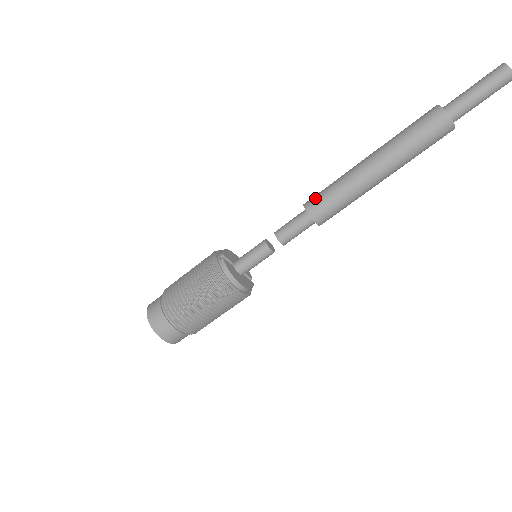
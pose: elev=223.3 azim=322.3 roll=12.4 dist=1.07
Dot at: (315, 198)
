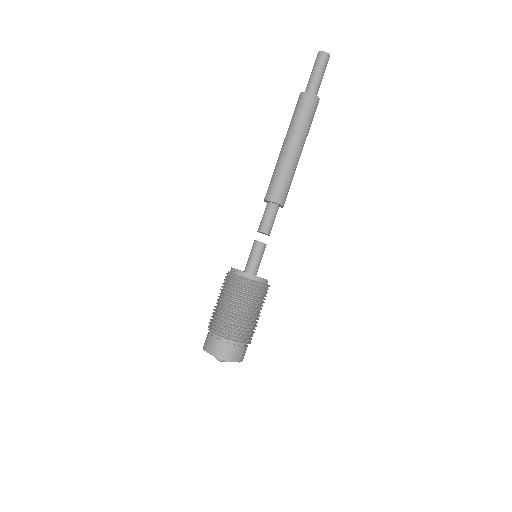
Dot at: (269, 190)
